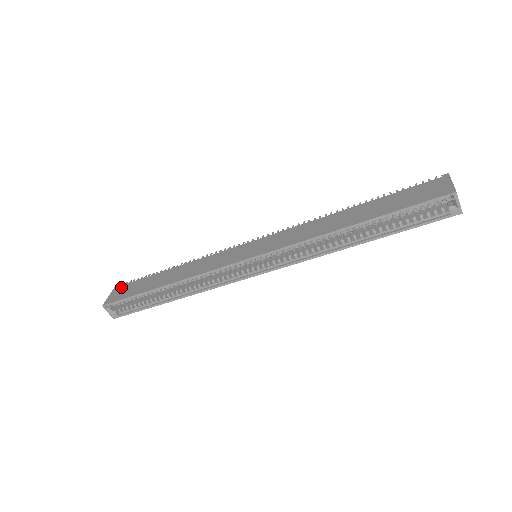
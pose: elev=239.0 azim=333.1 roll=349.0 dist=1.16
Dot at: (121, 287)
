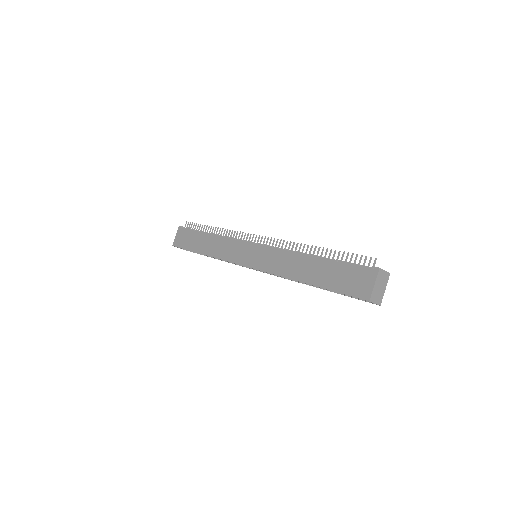
Dot at: (182, 231)
